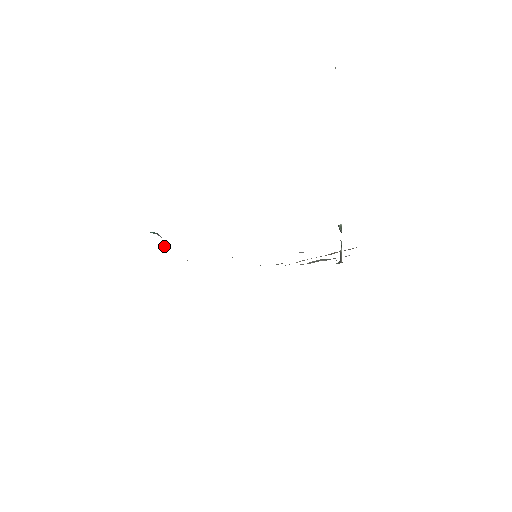
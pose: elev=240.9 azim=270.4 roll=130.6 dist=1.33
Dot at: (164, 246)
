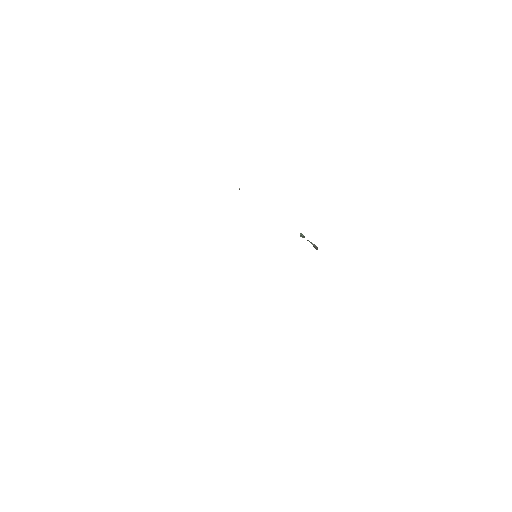
Dot at: occluded
